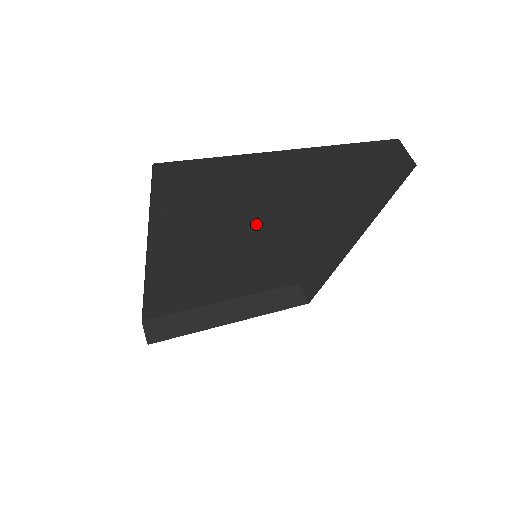
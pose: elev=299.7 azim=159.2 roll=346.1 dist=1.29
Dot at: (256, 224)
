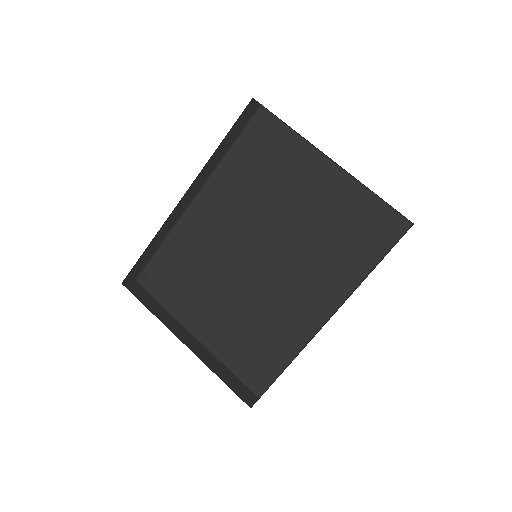
Dot at: (276, 231)
